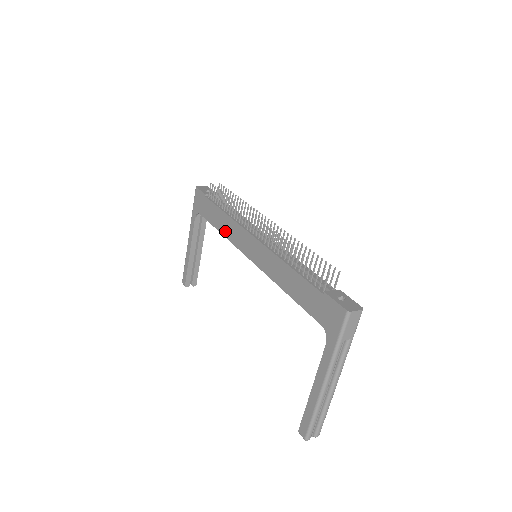
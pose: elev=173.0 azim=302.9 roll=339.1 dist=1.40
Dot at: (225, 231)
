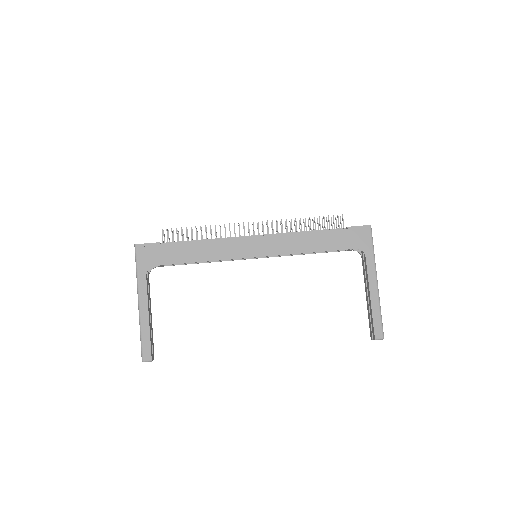
Dot at: (211, 256)
